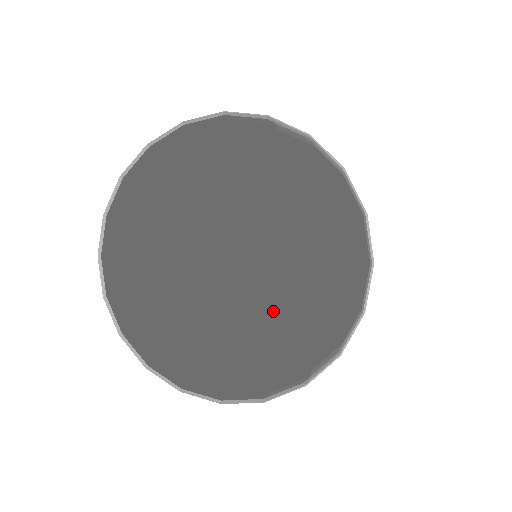
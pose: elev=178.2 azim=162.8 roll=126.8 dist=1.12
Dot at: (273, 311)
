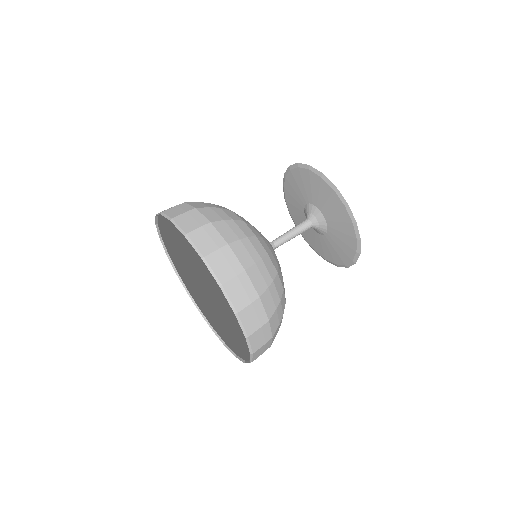
Dot at: occluded
